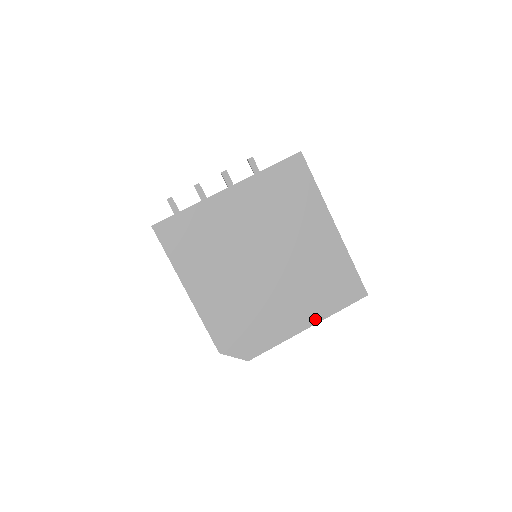
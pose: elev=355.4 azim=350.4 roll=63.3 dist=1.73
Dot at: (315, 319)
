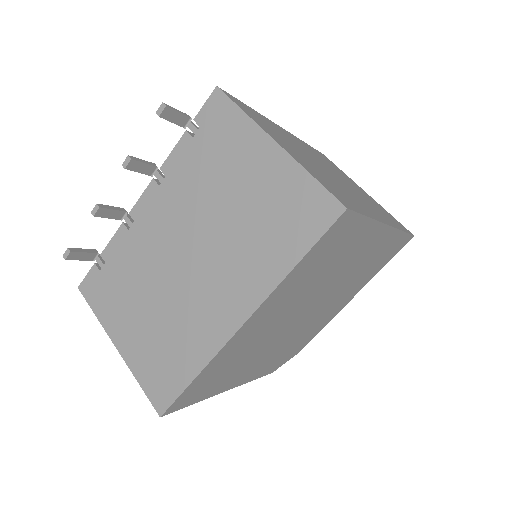
Dot at: (359, 290)
